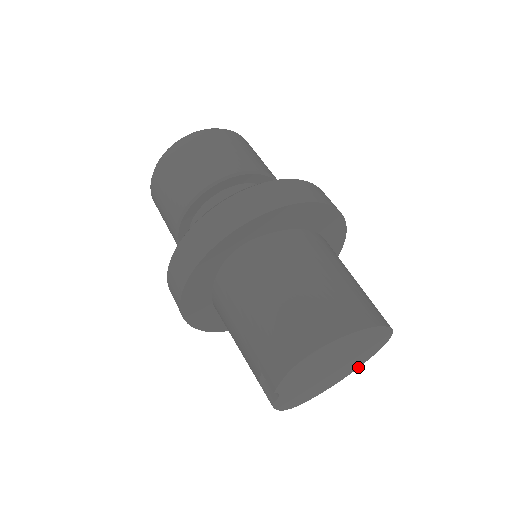
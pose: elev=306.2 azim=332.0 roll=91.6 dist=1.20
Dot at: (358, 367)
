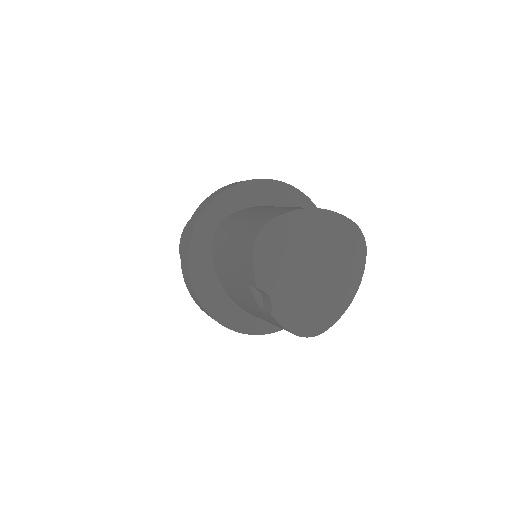
Dot at: (359, 283)
